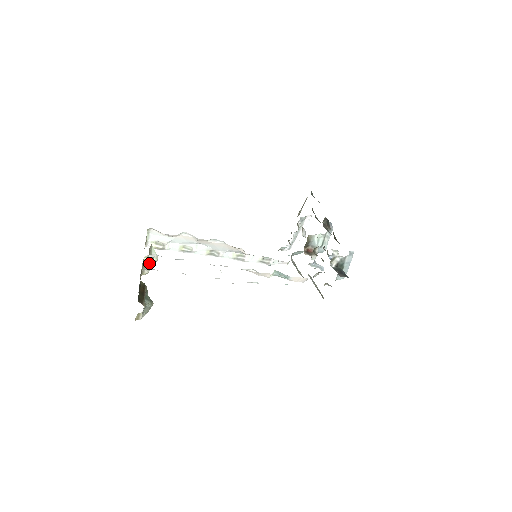
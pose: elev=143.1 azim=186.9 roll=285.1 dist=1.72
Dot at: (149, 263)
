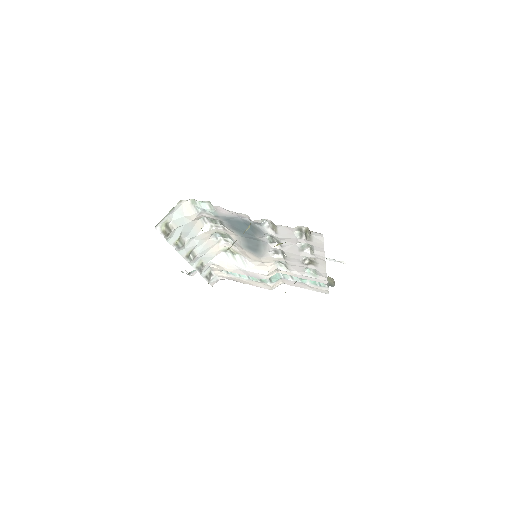
Dot at: occluded
